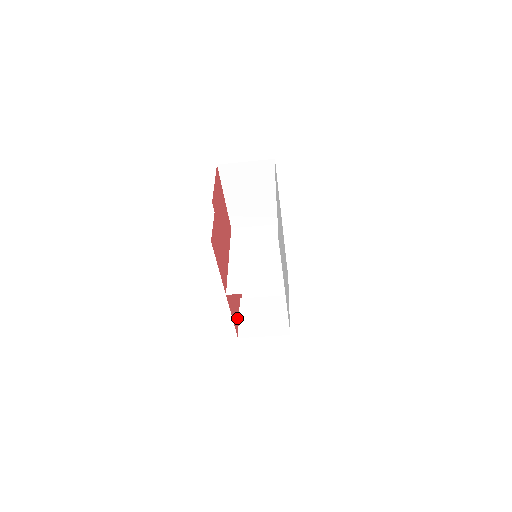
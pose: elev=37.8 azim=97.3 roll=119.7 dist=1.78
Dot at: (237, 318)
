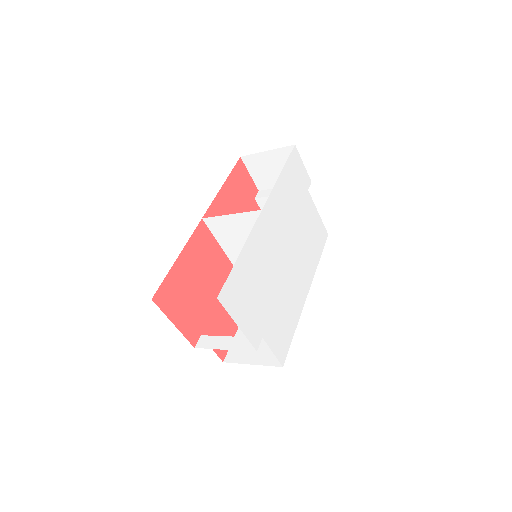
Dot at: occluded
